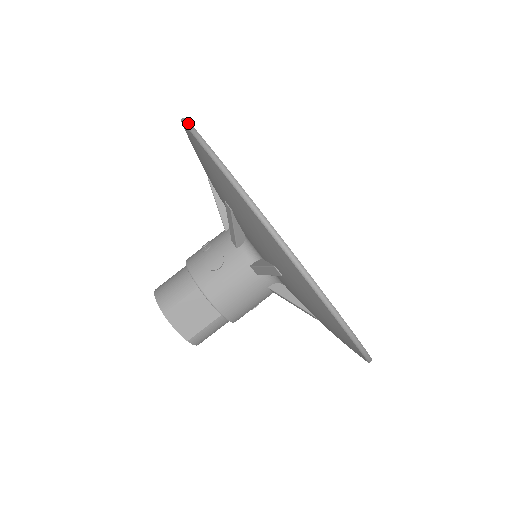
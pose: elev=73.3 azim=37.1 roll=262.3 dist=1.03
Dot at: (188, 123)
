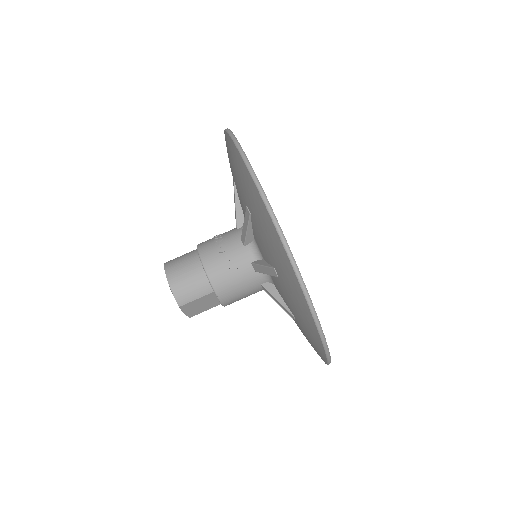
Dot at: (276, 221)
